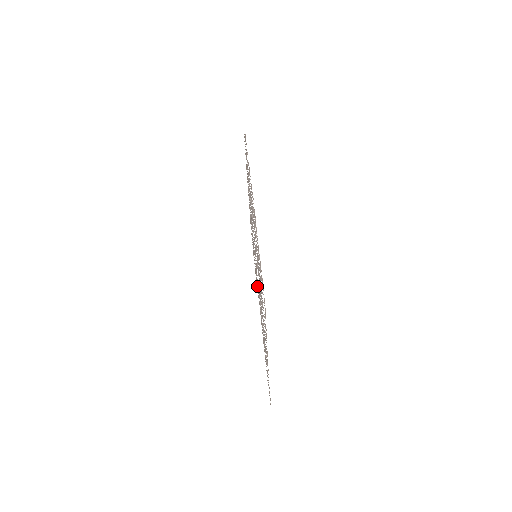
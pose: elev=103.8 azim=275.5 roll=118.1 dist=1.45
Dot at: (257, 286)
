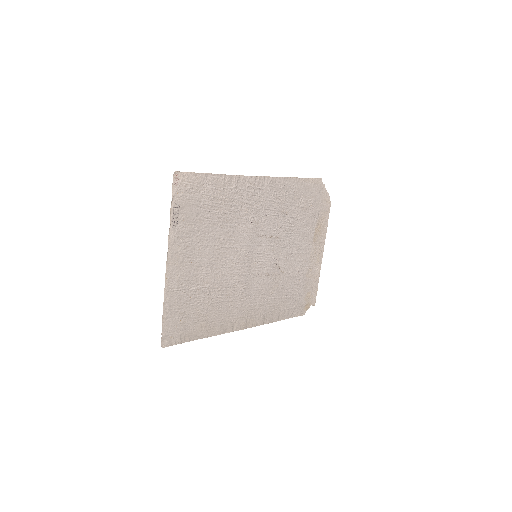
Dot at: (260, 311)
